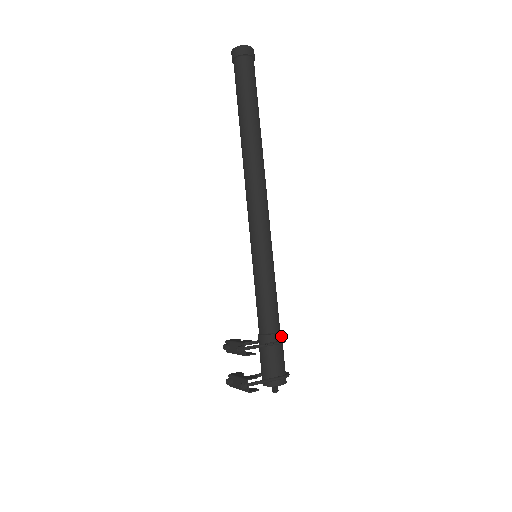
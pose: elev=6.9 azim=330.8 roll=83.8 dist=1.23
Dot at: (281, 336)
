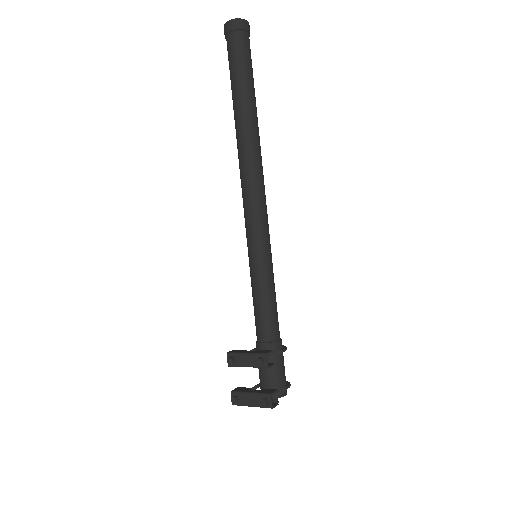
Dot at: (281, 342)
